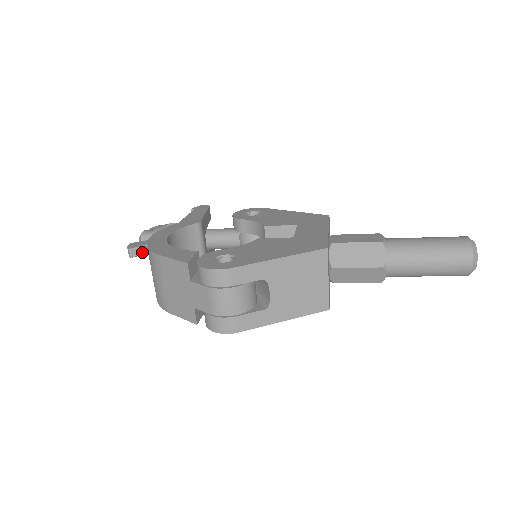
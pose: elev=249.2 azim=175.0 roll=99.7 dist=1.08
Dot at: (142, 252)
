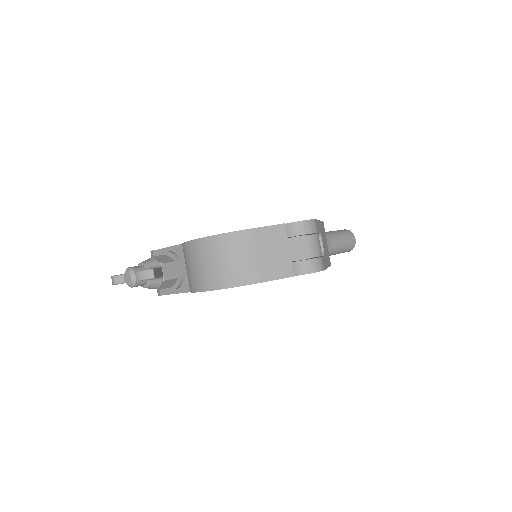
Dot at: (157, 274)
